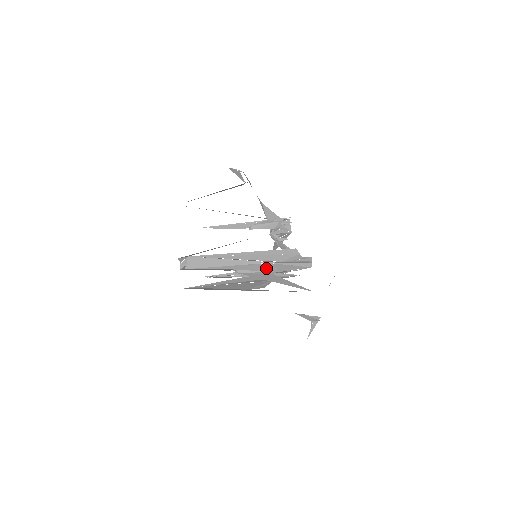
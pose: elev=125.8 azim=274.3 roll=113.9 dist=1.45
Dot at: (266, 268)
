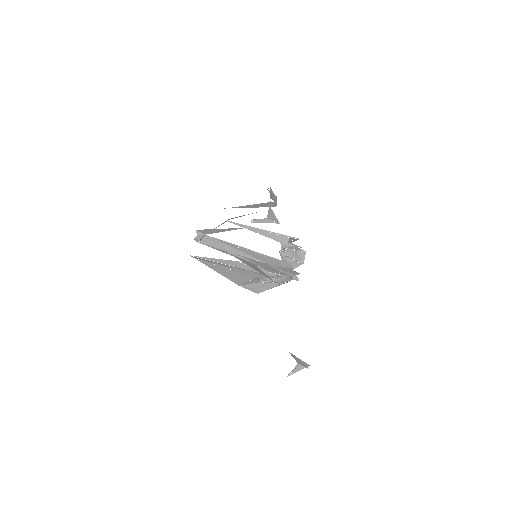
Dot at: (256, 263)
